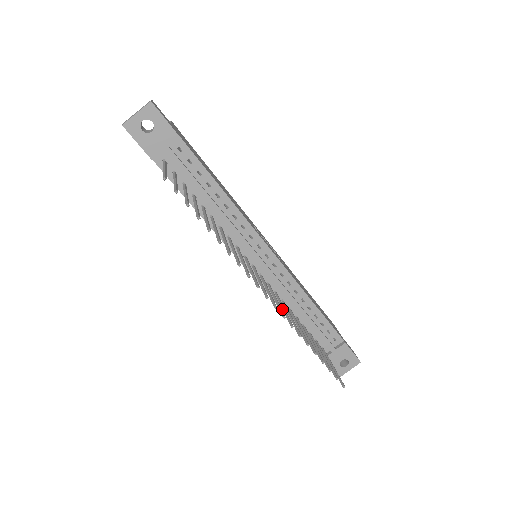
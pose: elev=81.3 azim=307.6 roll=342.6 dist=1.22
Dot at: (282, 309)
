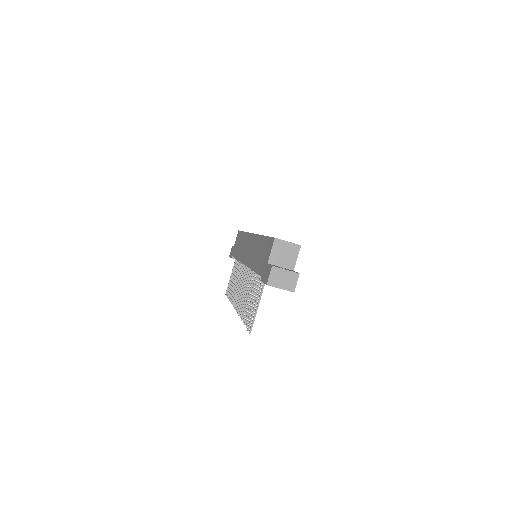
Dot at: occluded
